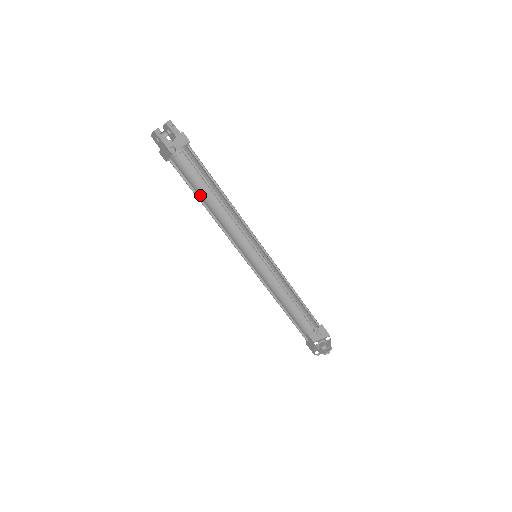
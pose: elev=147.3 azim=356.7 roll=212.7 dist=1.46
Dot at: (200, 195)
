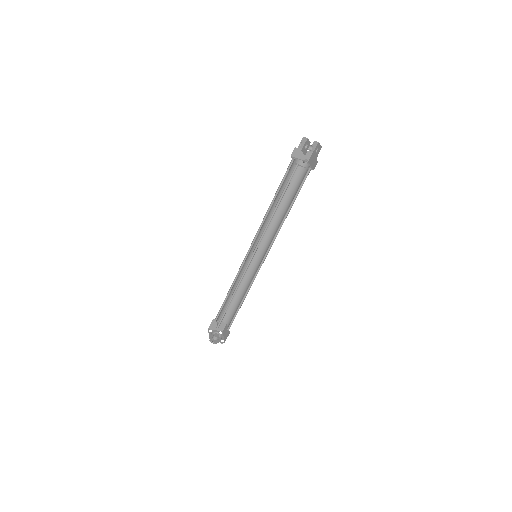
Dot at: (277, 195)
